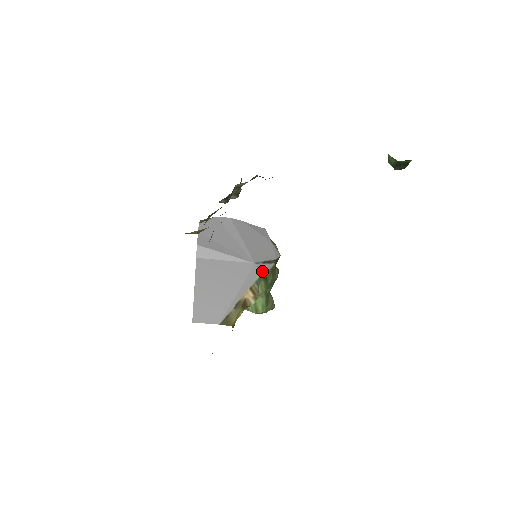
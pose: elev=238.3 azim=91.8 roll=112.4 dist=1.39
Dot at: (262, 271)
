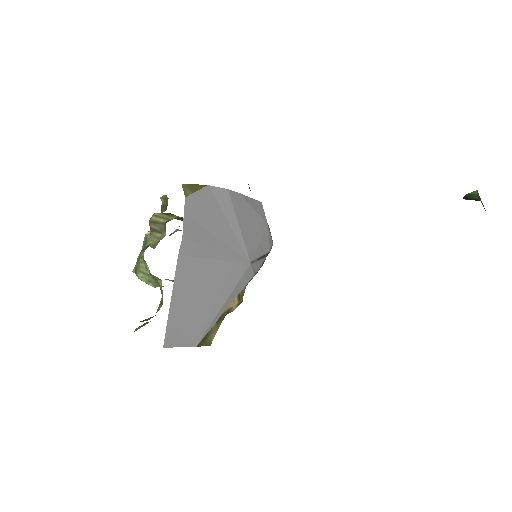
Dot at: (255, 271)
